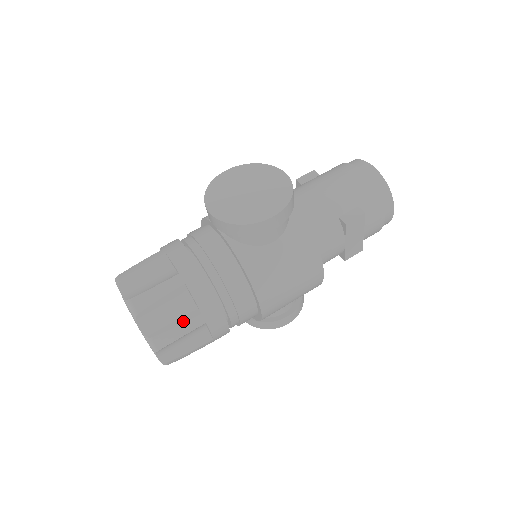
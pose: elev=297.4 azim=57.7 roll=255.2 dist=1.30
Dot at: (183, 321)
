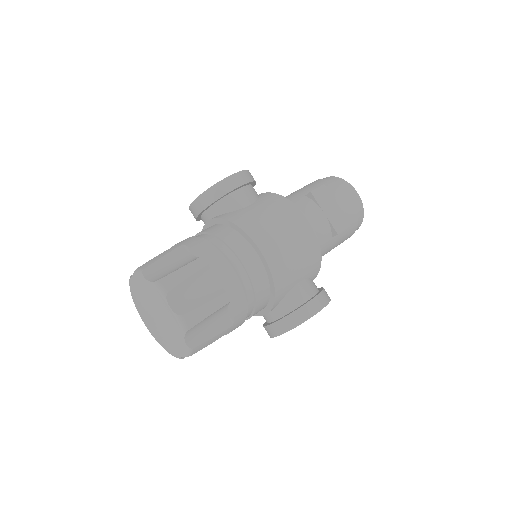
Dot at: (186, 265)
